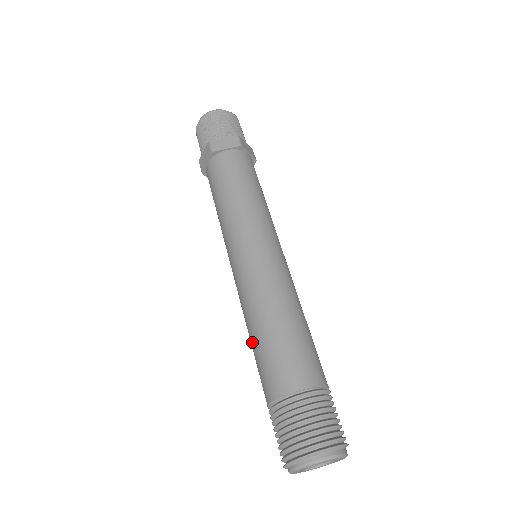
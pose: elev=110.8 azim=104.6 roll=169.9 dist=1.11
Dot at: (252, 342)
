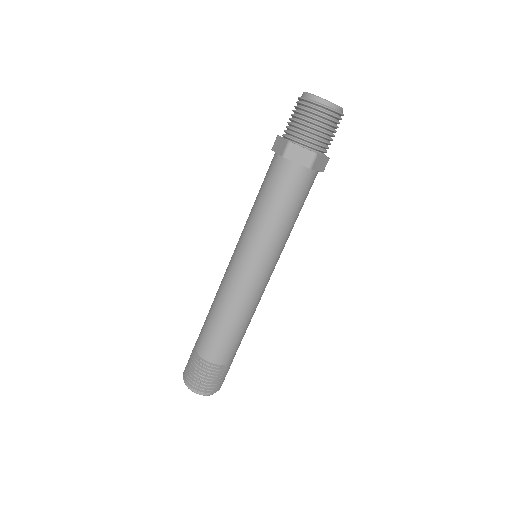
Dot at: (209, 311)
